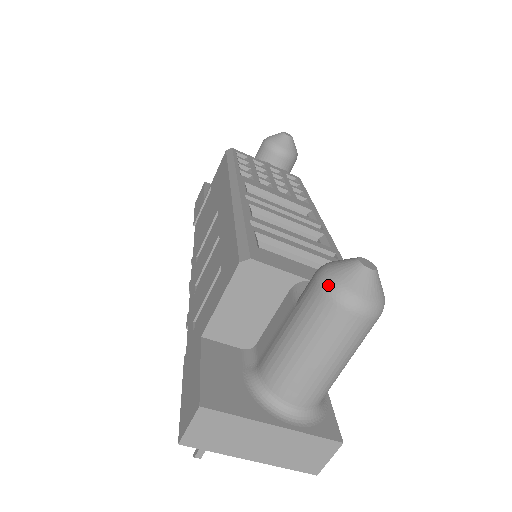
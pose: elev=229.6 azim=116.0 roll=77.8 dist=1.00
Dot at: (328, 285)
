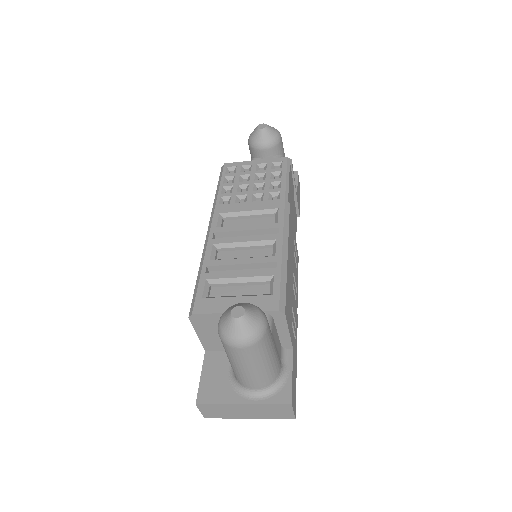
Dot at: (219, 333)
